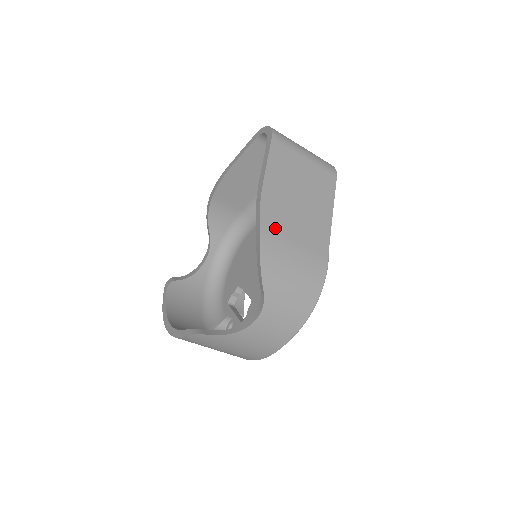
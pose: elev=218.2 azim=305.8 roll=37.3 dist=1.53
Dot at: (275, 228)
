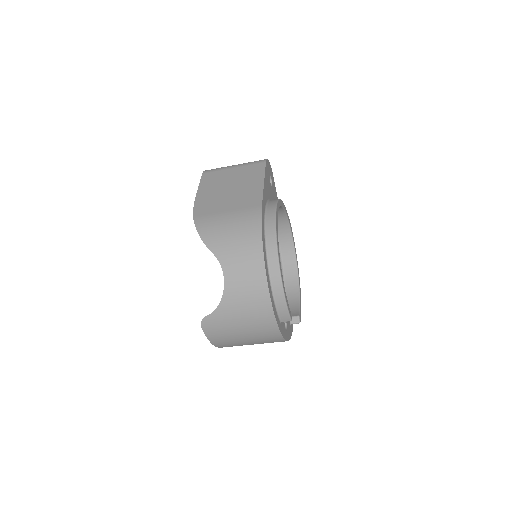
Dot at: (207, 213)
